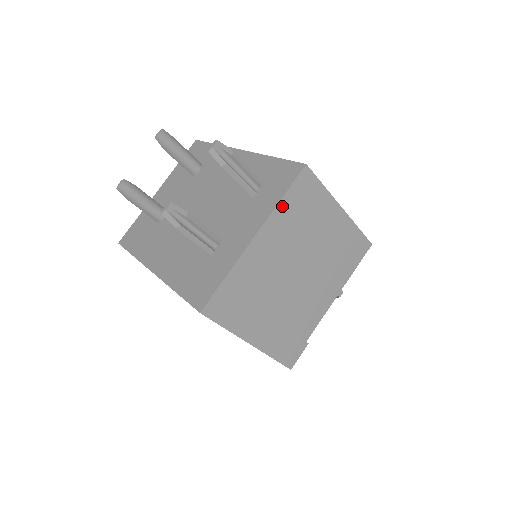
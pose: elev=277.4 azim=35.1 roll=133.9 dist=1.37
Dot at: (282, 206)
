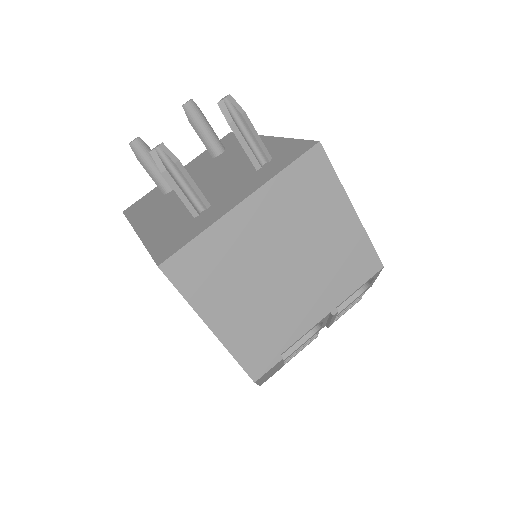
Dot at: (282, 179)
